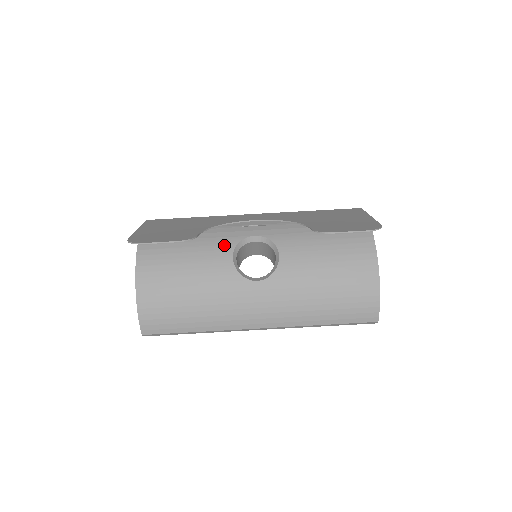
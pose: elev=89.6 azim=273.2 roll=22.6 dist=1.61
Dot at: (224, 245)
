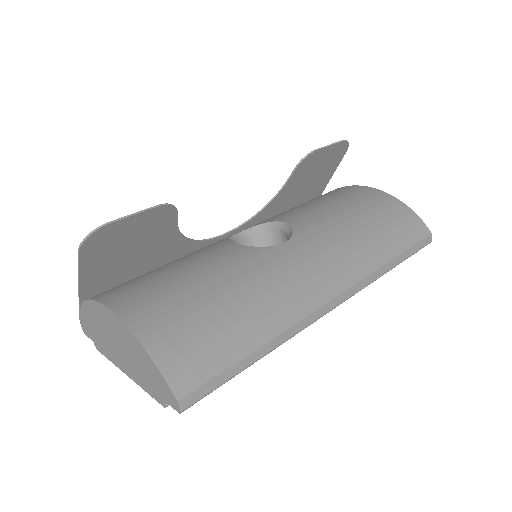
Dot at: (212, 246)
